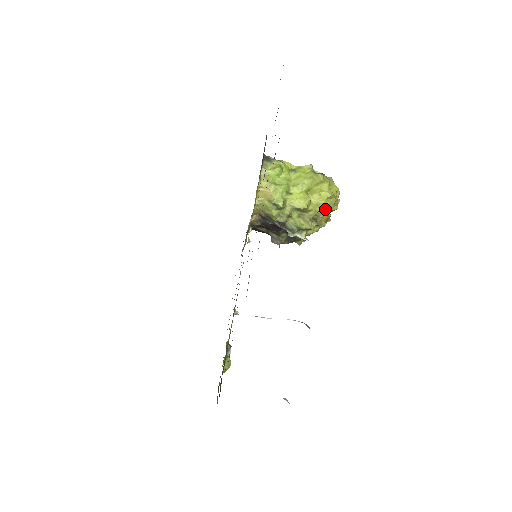
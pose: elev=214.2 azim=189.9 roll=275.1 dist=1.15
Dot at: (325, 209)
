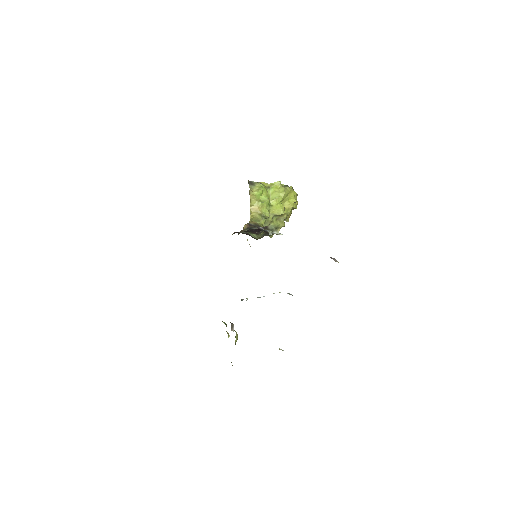
Dot at: (291, 210)
